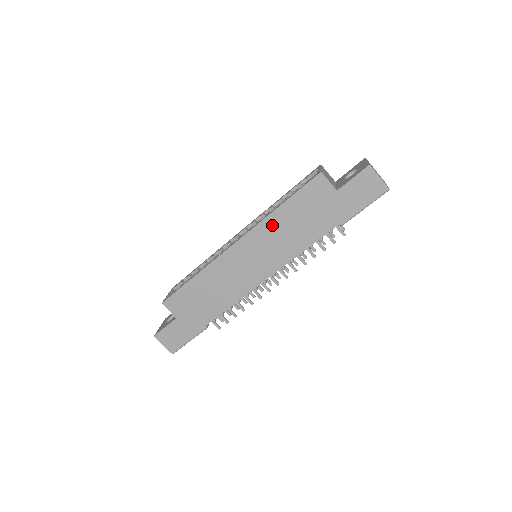
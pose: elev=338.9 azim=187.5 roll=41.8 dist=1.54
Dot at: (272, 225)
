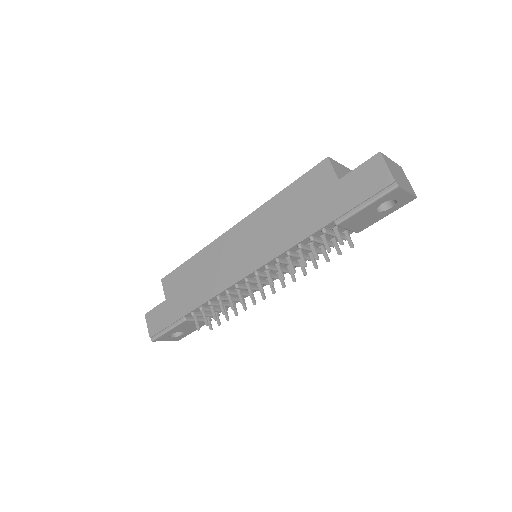
Dot at: (269, 212)
